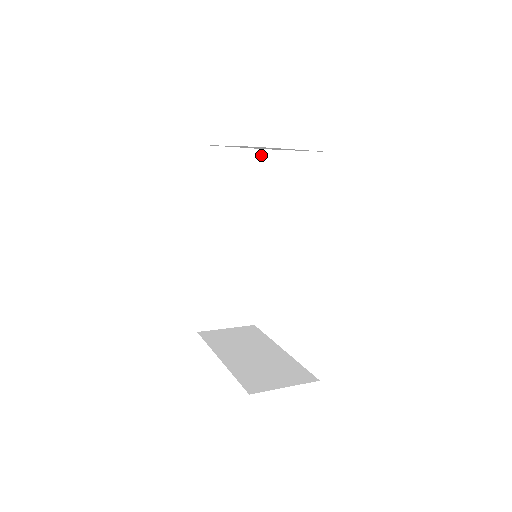
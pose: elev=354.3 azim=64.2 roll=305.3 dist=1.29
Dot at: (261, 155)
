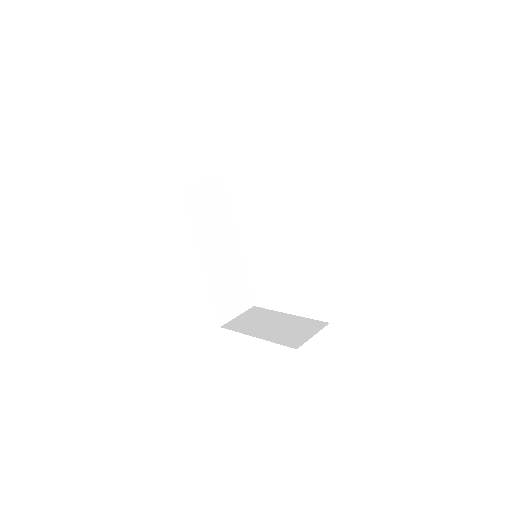
Dot at: (222, 179)
